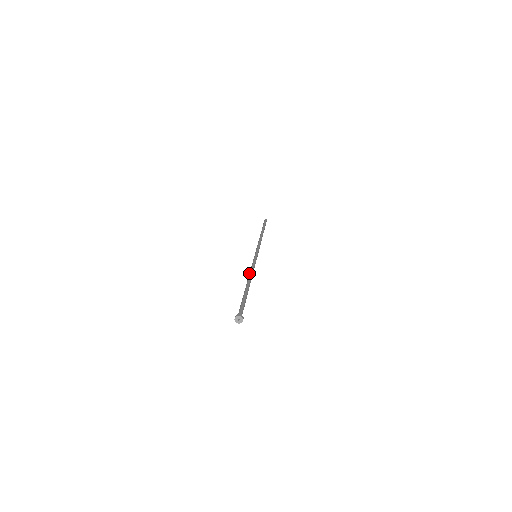
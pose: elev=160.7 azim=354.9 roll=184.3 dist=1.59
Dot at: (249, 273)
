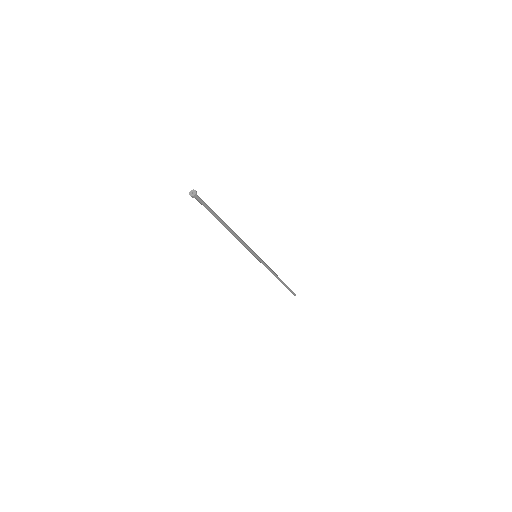
Dot at: occluded
